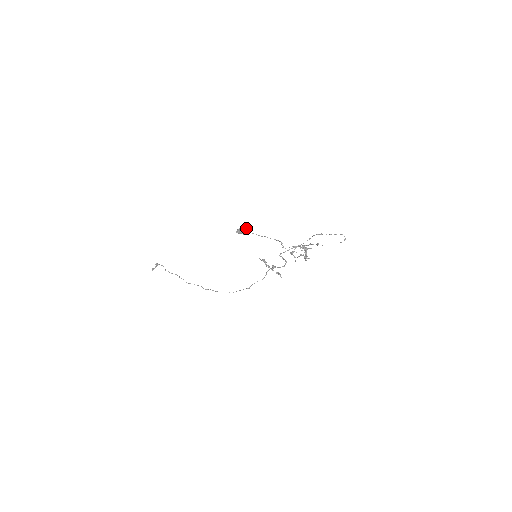
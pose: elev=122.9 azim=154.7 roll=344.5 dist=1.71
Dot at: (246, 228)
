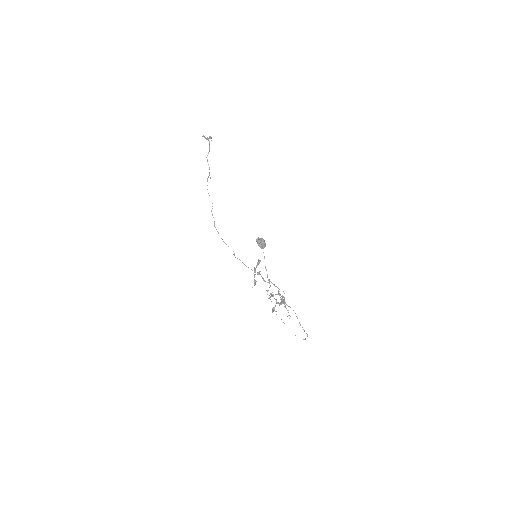
Dot at: occluded
